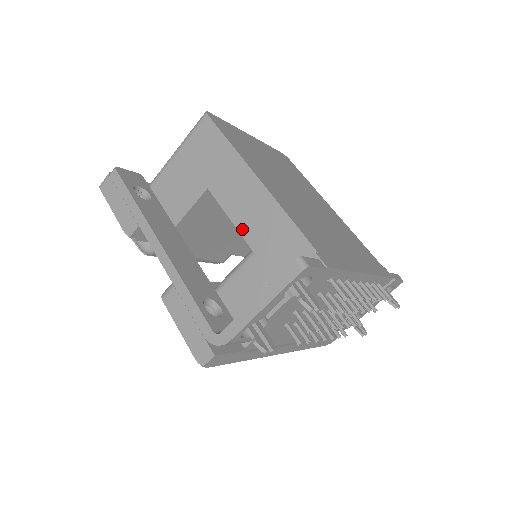
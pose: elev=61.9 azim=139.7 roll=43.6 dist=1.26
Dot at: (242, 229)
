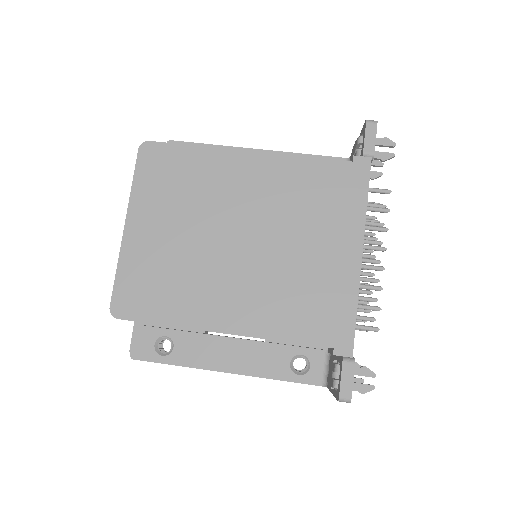
Dot at: occluded
